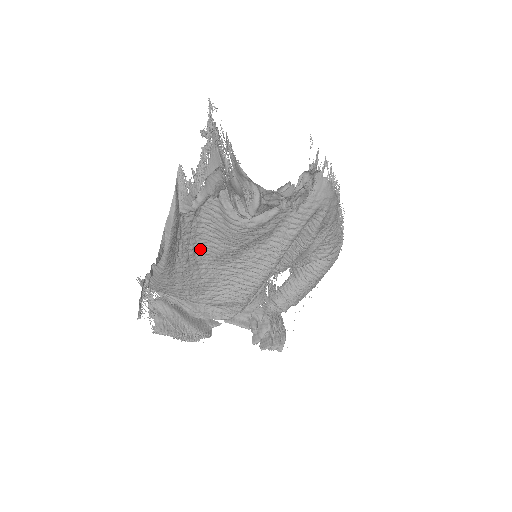
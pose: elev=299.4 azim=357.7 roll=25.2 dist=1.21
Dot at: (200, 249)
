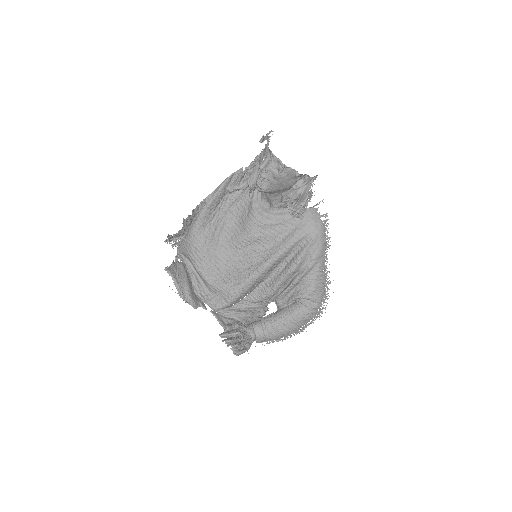
Dot at: (225, 232)
